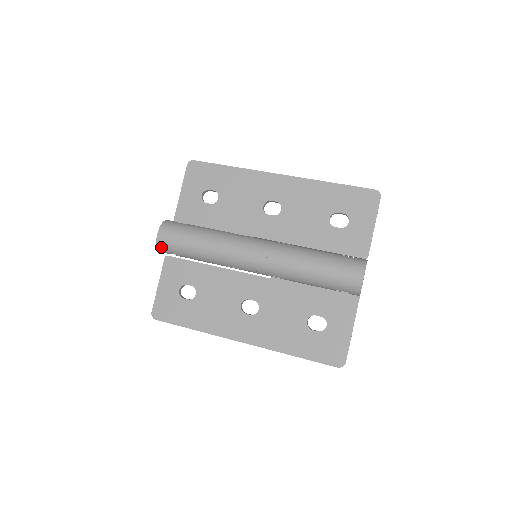
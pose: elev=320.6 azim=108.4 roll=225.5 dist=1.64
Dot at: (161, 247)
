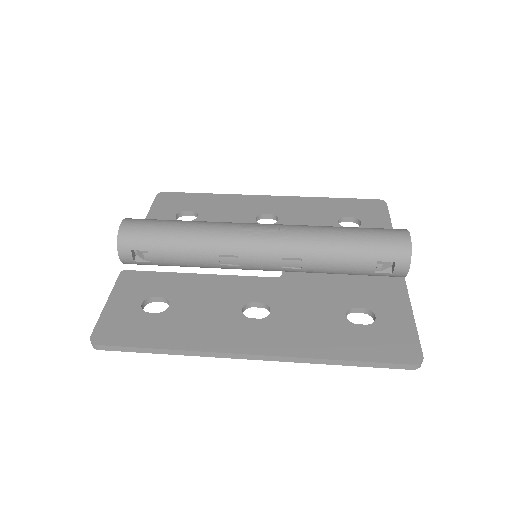
Dot at: (124, 239)
